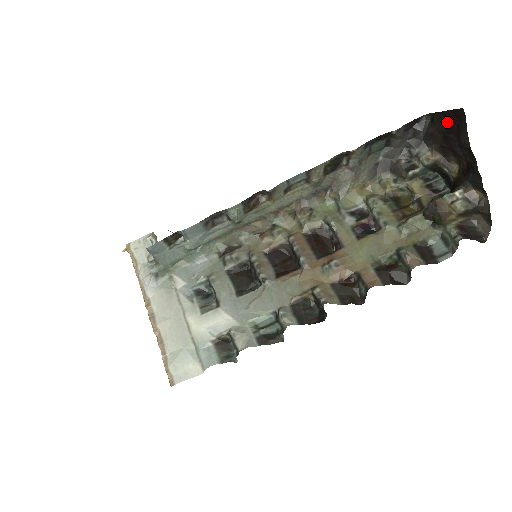
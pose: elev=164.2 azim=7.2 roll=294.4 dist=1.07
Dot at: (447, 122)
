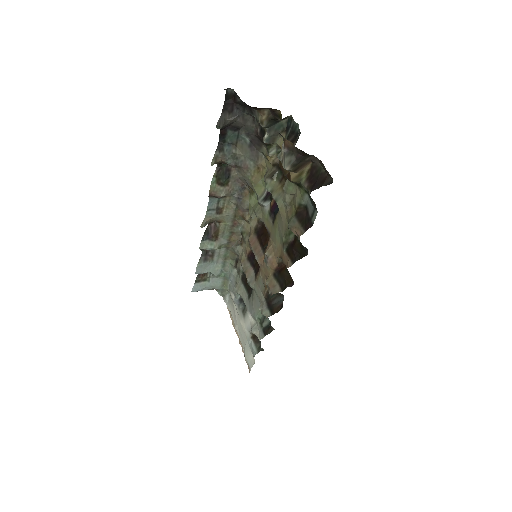
Dot at: occluded
